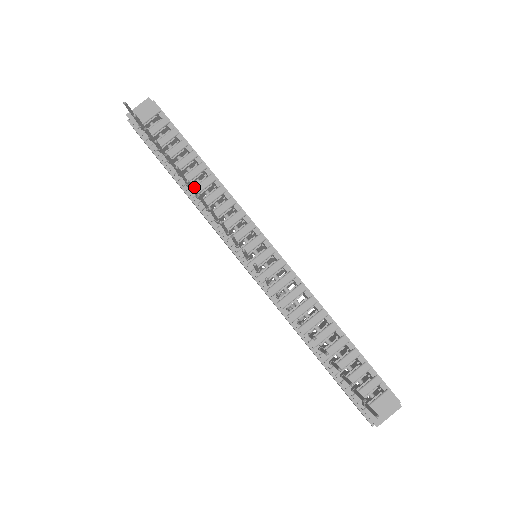
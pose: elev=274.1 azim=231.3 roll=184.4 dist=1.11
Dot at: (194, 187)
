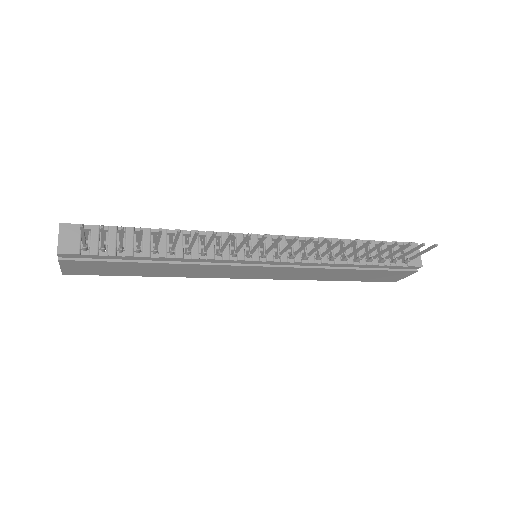
Dot at: (175, 250)
